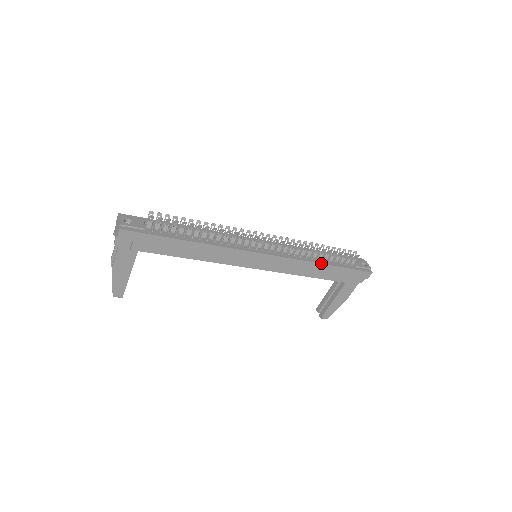
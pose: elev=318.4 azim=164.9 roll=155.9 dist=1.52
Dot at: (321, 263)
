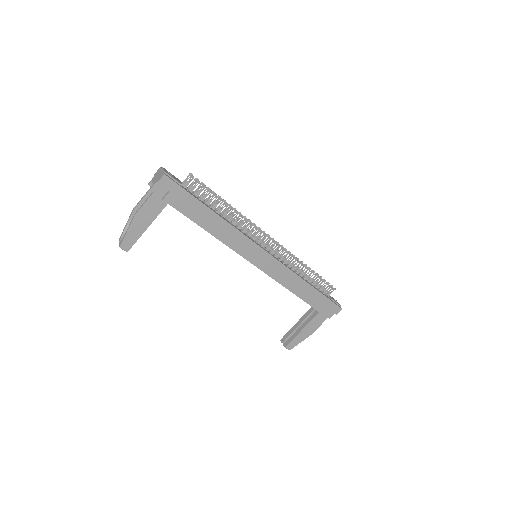
Dot at: (307, 282)
